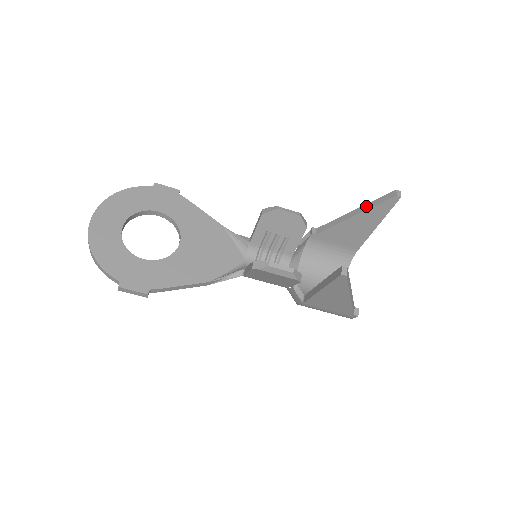
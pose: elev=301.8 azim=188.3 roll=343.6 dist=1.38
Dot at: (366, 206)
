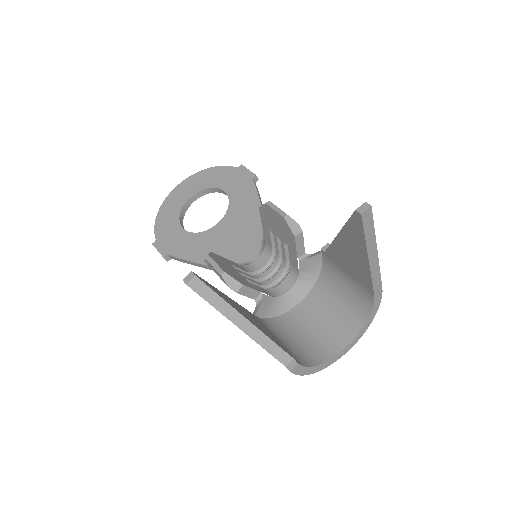
Dot at: occluded
